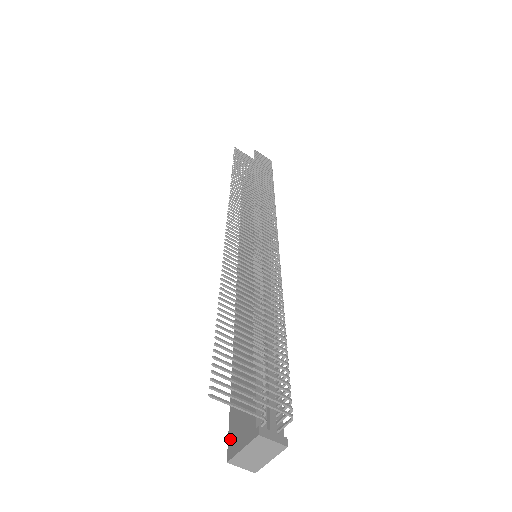
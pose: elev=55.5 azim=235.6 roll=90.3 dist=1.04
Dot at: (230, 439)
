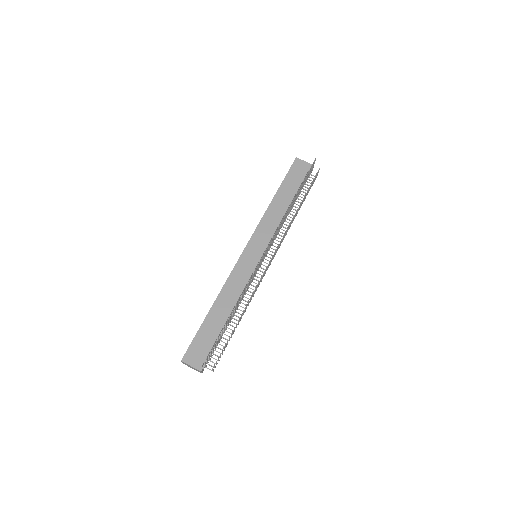
Dot at: (187, 353)
